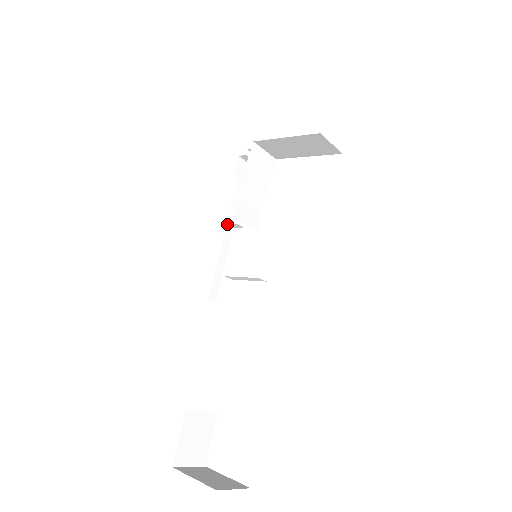
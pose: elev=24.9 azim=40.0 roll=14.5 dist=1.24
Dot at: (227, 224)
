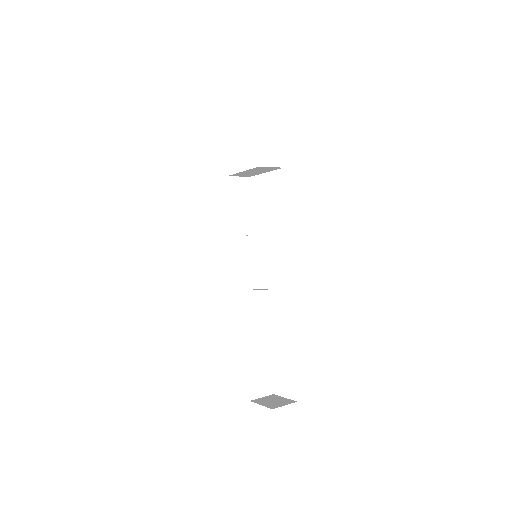
Dot at: occluded
